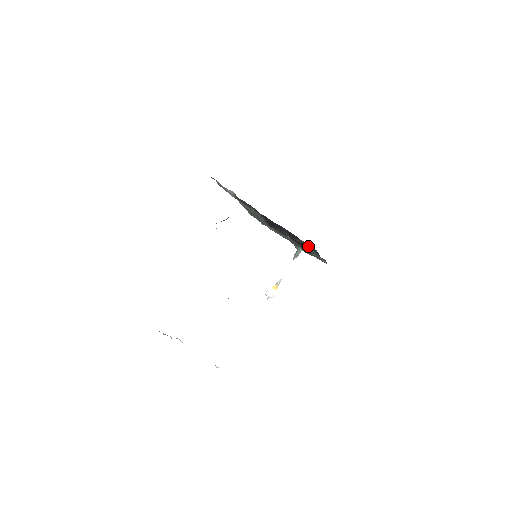
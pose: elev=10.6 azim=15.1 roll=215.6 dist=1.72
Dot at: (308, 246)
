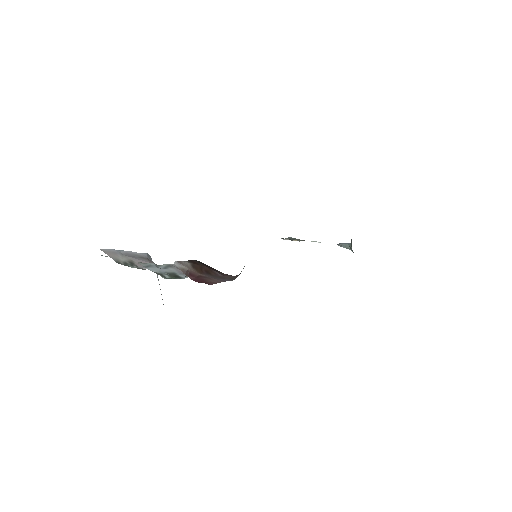
Dot at: occluded
